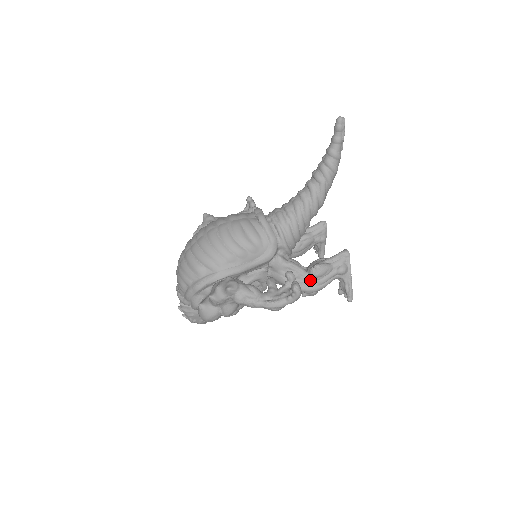
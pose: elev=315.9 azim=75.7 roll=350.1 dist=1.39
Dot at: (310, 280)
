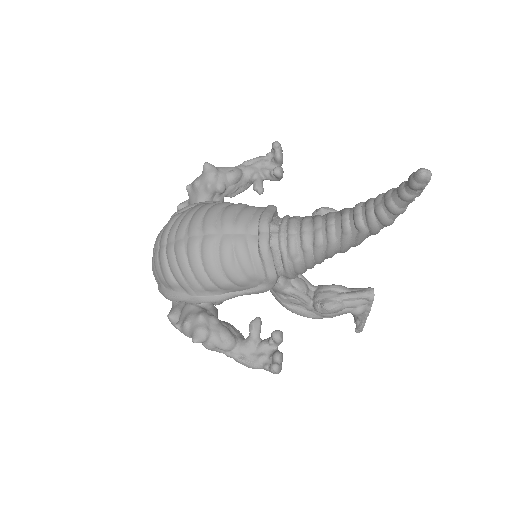
Dot at: (313, 310)
